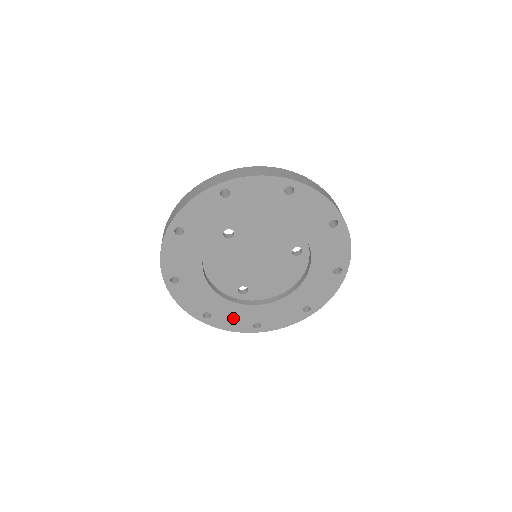
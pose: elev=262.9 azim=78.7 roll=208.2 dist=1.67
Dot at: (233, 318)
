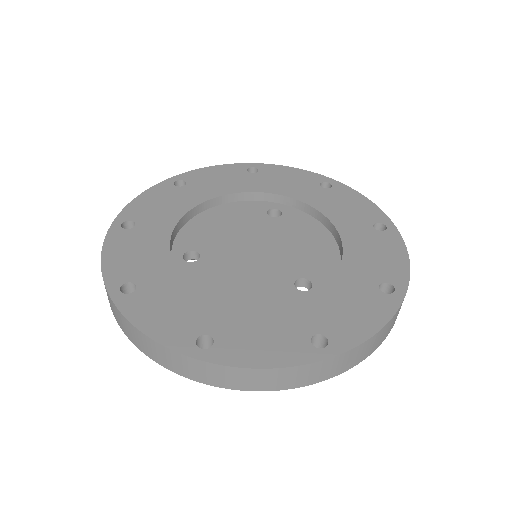
Dot at: (134, 253)
